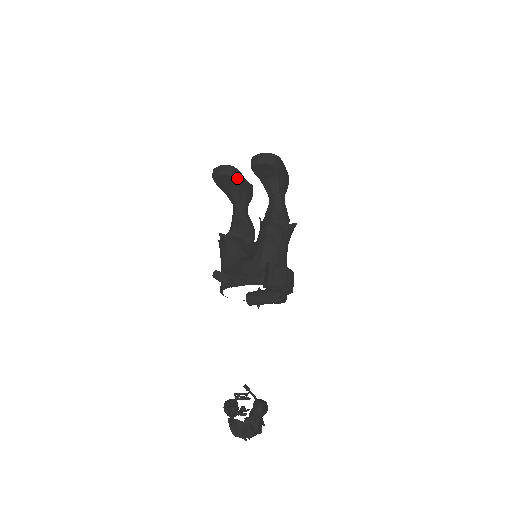
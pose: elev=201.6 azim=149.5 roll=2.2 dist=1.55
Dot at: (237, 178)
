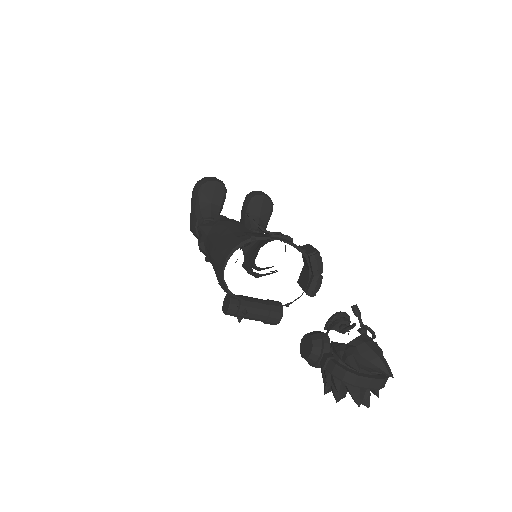
Dot at: (224, 200)
